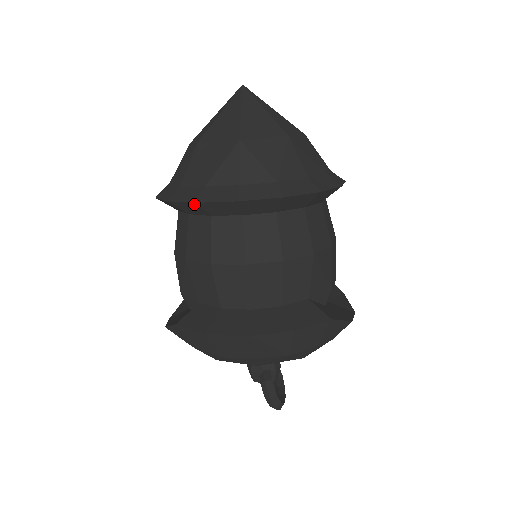
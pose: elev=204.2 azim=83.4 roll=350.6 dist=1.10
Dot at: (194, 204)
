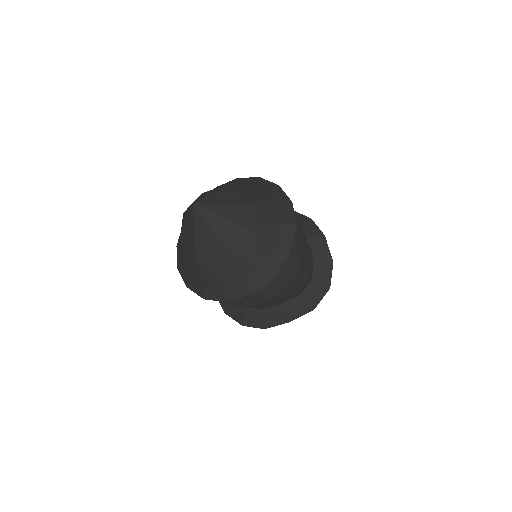
Dot at: (187, 283)
